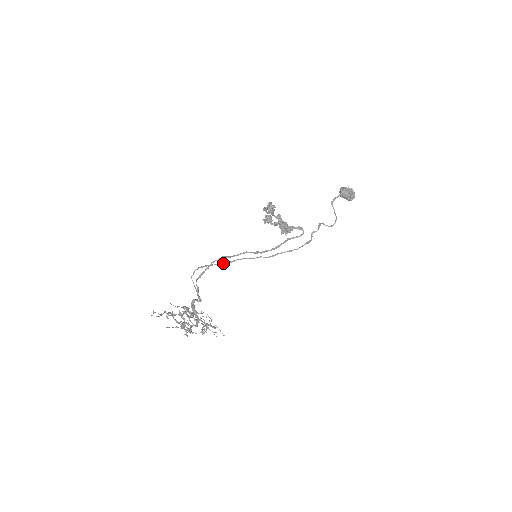
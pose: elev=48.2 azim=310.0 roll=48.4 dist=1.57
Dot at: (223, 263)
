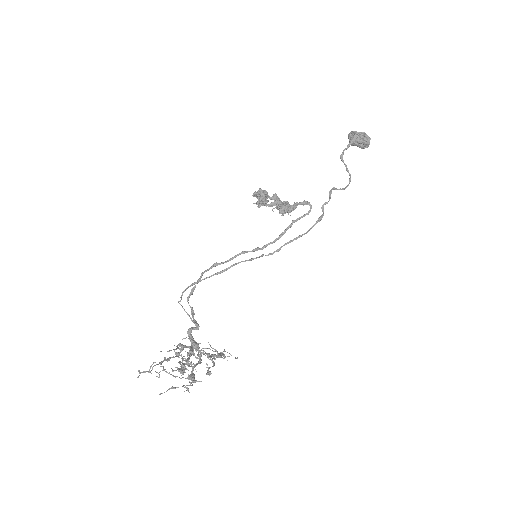
Dot at: (216, 273)
